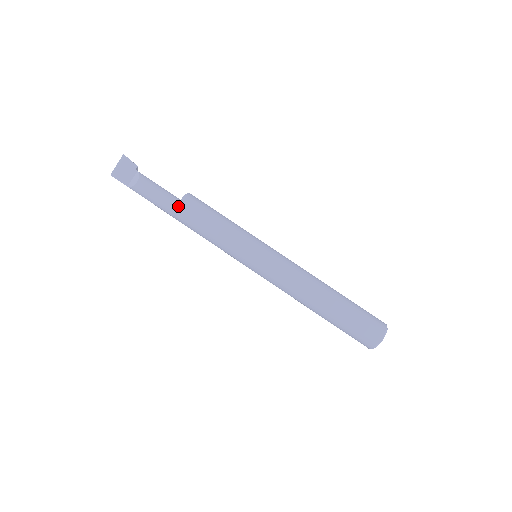
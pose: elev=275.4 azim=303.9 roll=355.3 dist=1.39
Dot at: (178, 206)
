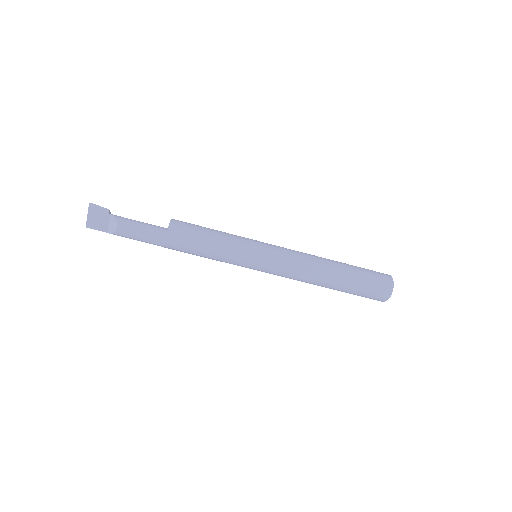
Dot at: (167, 239)
